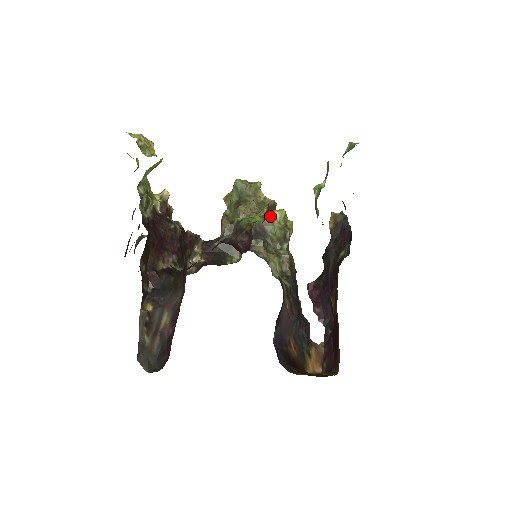
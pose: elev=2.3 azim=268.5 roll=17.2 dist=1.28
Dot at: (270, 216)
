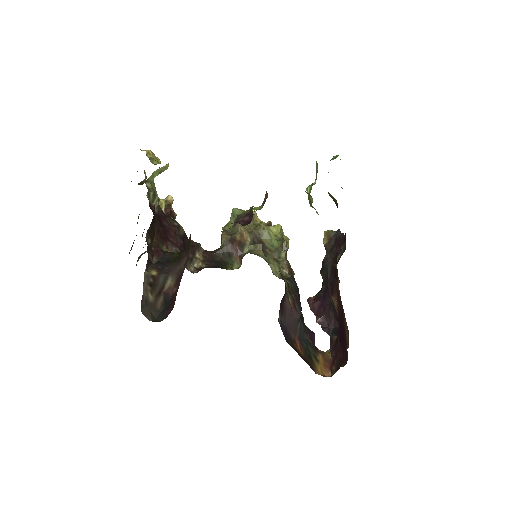
Dot at: (267, 229)
